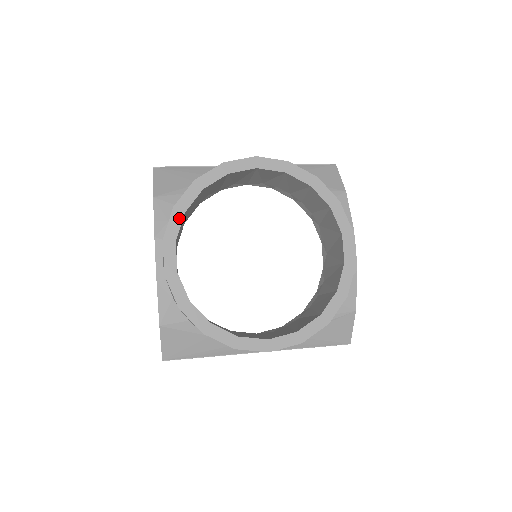
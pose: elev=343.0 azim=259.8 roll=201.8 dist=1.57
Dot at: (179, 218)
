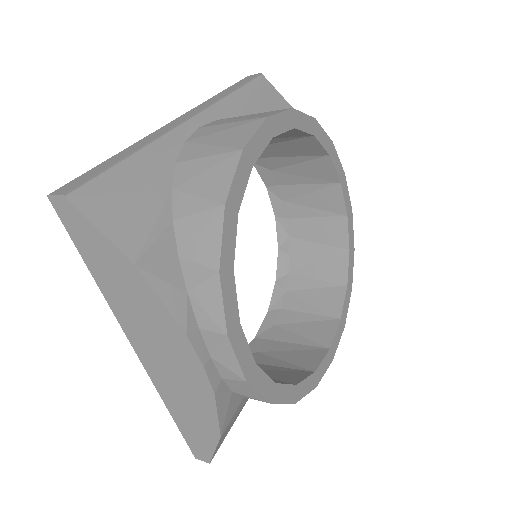
Dot at: (231, 284)
